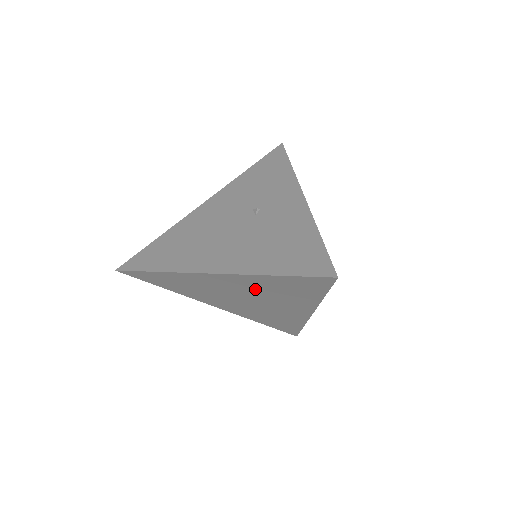
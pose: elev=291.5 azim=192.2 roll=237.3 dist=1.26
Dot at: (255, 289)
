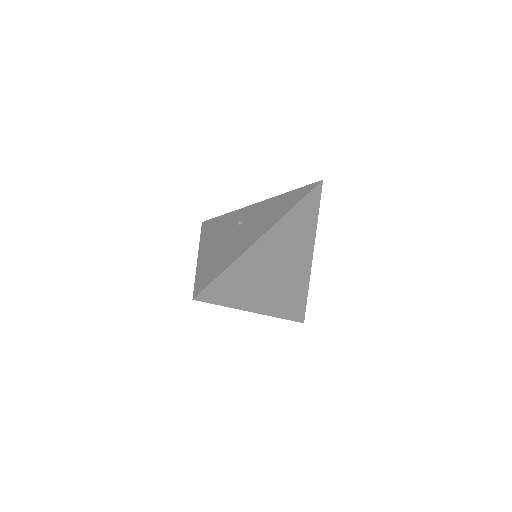
Dot at: (284, 241)
